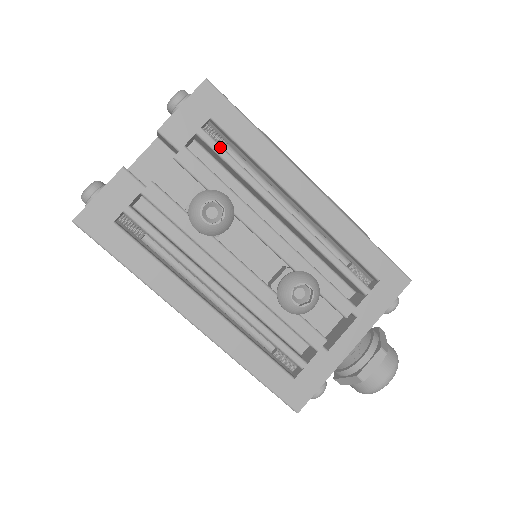
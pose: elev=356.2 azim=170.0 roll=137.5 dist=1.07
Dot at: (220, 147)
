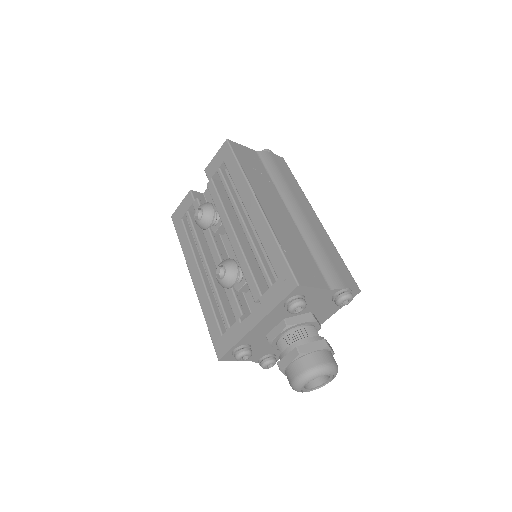
Dot at: (223, 179)
